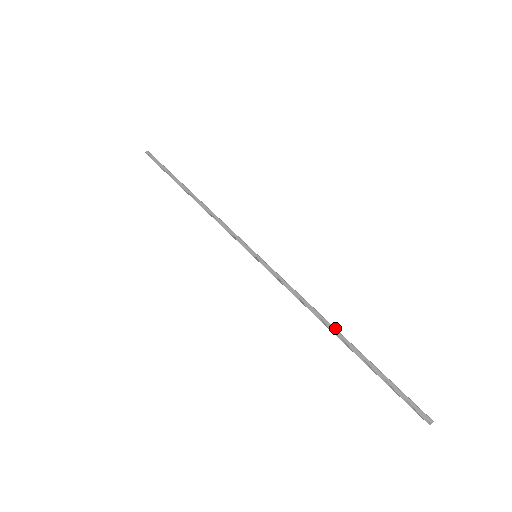
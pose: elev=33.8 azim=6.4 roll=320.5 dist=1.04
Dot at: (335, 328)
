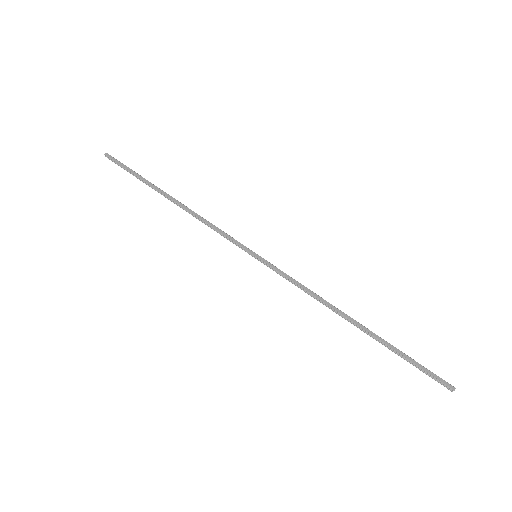
Dot at: occluded
